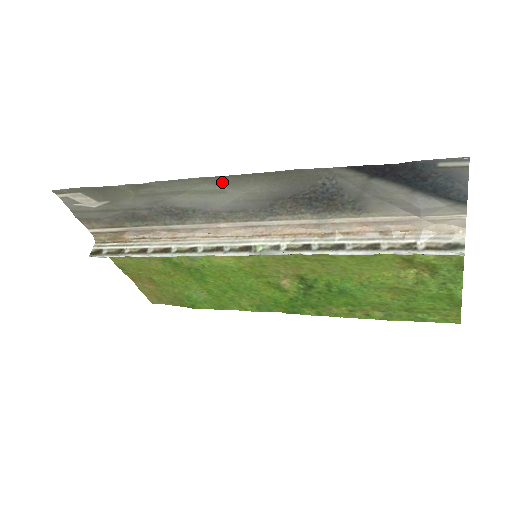
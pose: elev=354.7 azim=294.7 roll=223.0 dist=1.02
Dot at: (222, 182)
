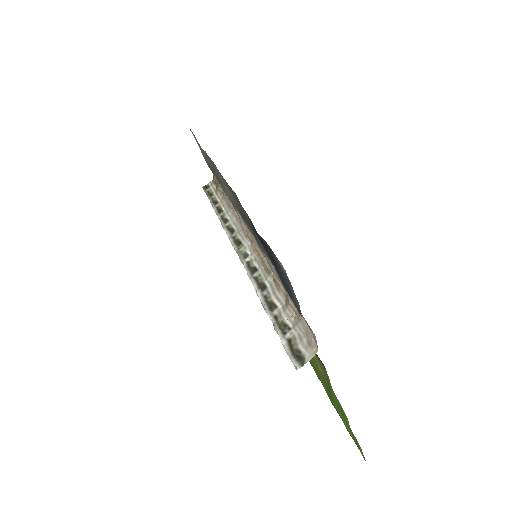
Dot at: (221, 176)
